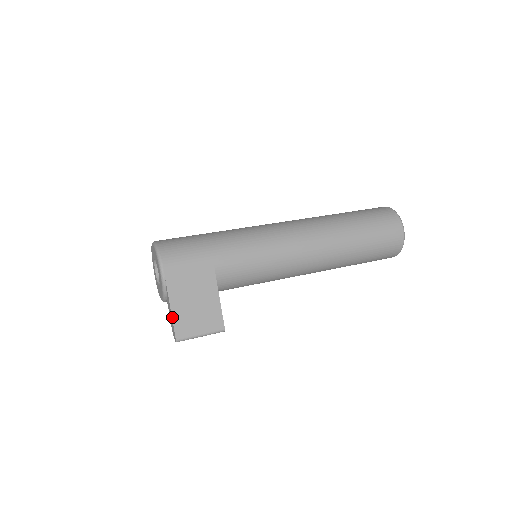
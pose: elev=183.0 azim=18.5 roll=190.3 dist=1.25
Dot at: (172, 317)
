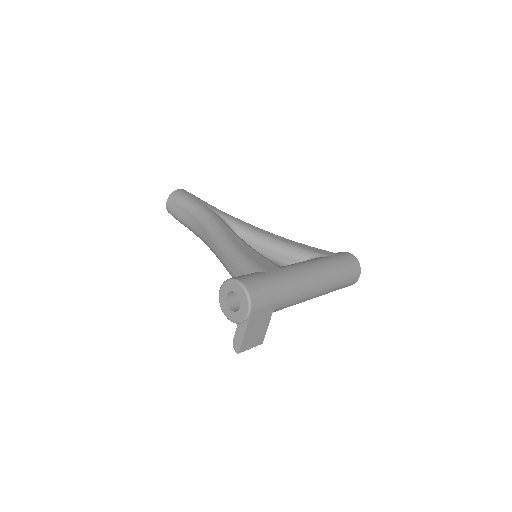
Dot at: (243, 340)
